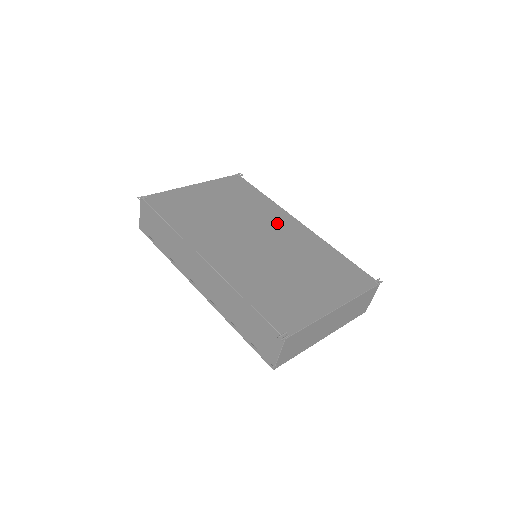
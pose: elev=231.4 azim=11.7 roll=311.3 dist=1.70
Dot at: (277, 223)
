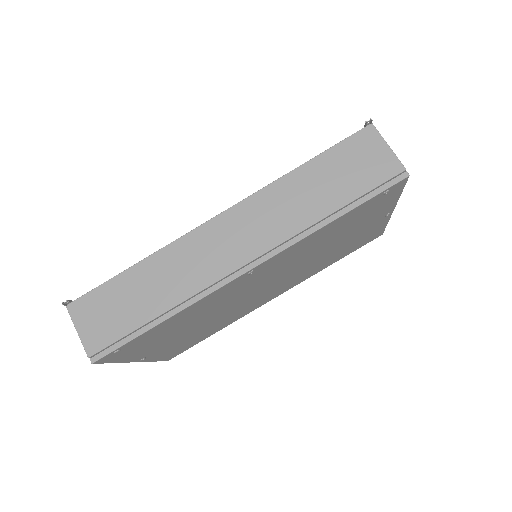
Dot at: occluded
